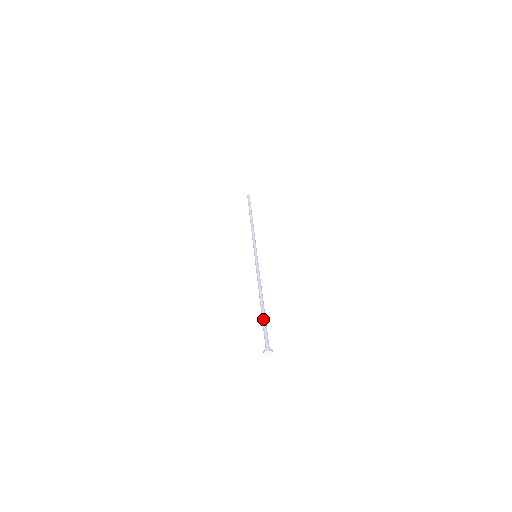
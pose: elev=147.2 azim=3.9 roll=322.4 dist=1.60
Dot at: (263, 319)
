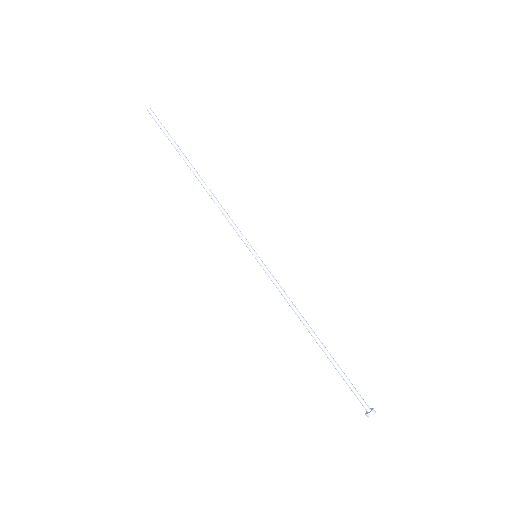
Dot at: (339, 368)
